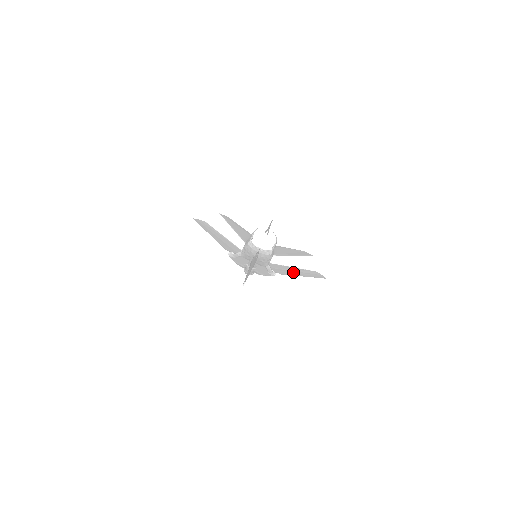
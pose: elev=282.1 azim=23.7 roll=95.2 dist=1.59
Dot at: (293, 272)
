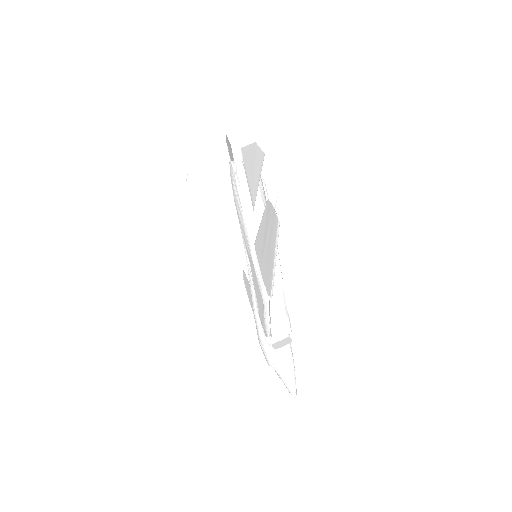
Dot at: (268, 252)
